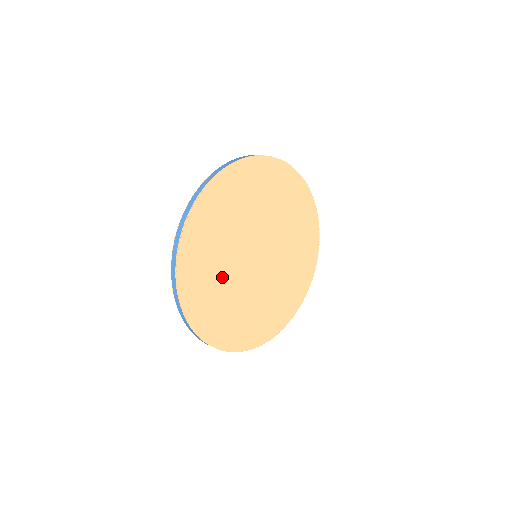
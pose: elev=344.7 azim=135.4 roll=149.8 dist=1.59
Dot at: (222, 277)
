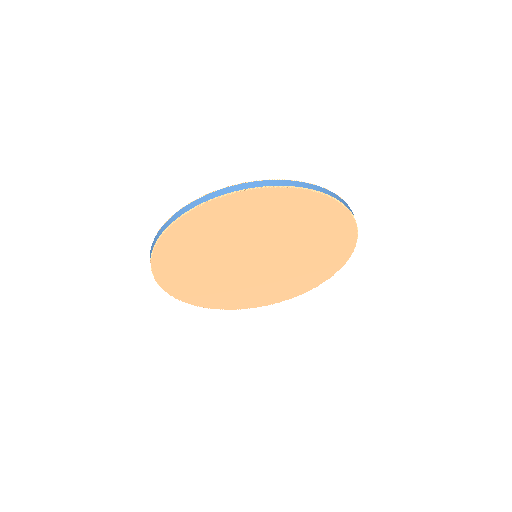
Dot at: (220, 282)
